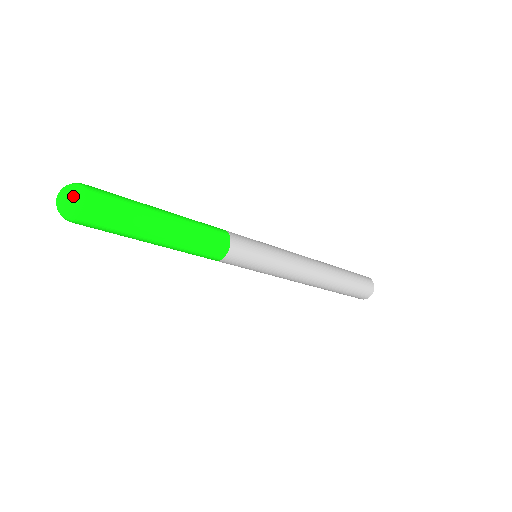
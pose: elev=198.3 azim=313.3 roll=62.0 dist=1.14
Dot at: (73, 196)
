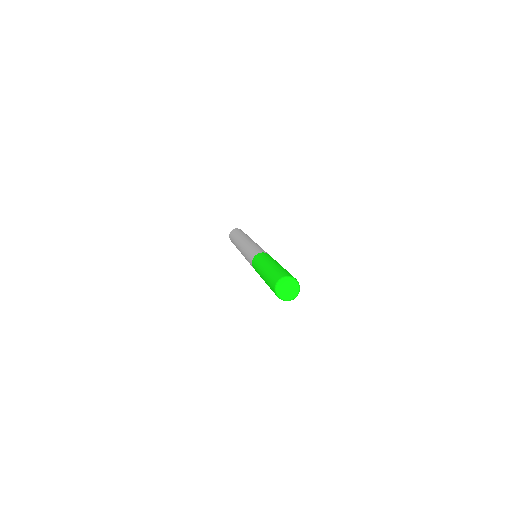
Dot at: (299, 290)
